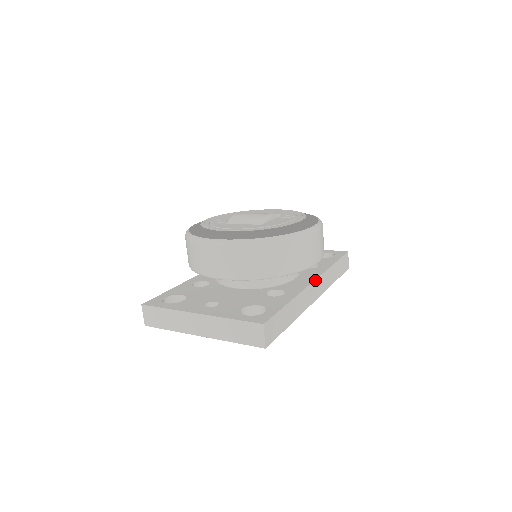
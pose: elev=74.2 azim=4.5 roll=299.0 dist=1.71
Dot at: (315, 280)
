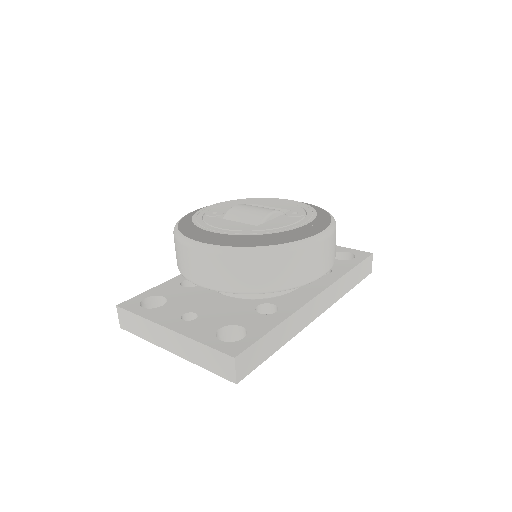
Dot at: (319, 294)
